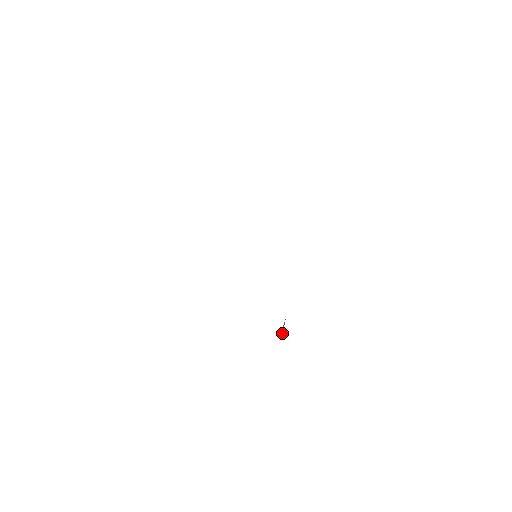
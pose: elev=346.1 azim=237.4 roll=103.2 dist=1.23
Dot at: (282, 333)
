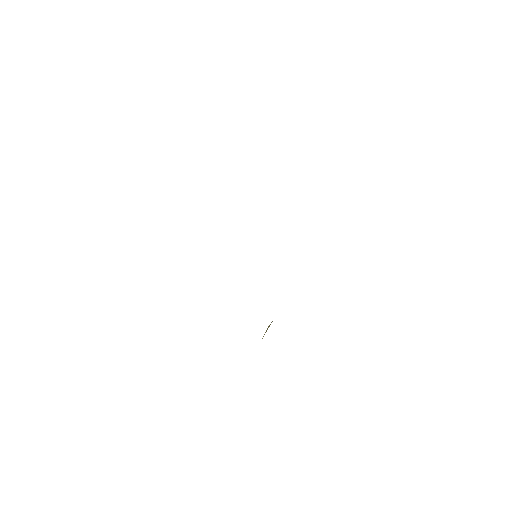
Dot at: (265, 332)
